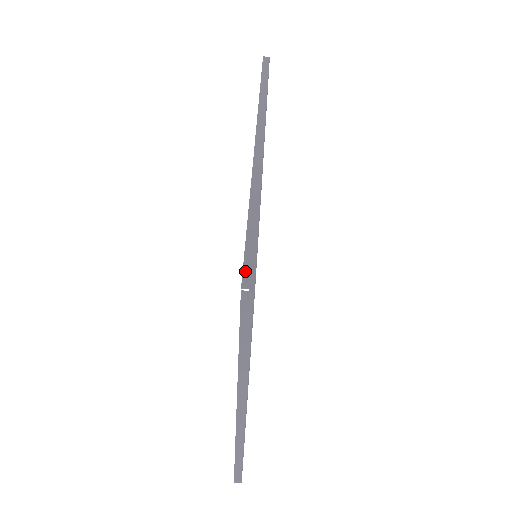
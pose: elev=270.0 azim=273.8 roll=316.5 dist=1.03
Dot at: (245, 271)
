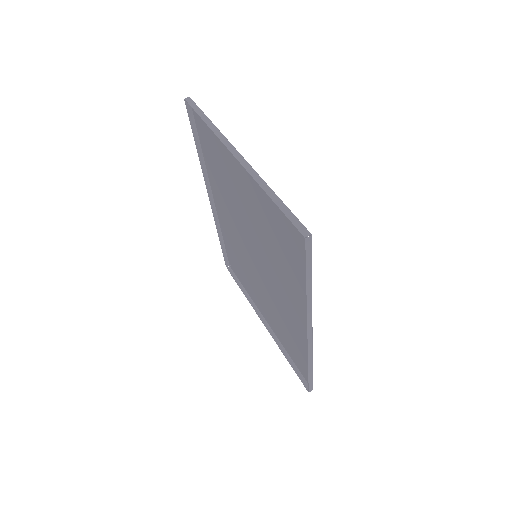
Dot at: (187, 108)
